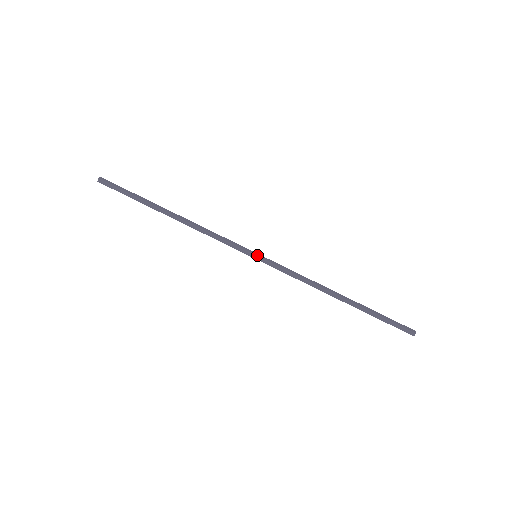
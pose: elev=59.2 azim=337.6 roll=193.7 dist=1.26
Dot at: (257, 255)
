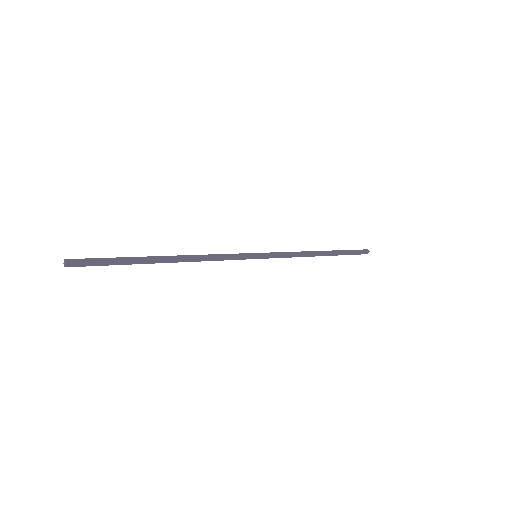
Dot at: (258, 255)
